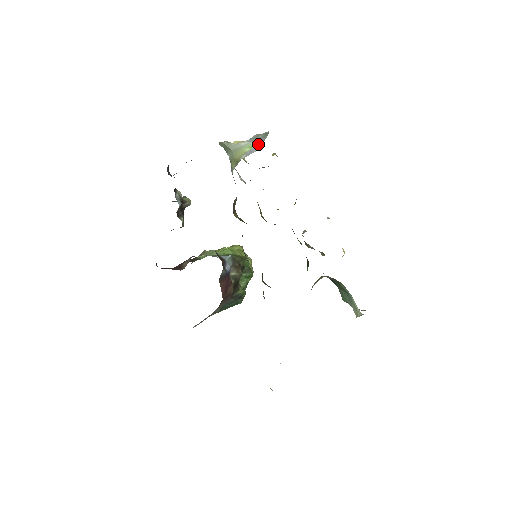
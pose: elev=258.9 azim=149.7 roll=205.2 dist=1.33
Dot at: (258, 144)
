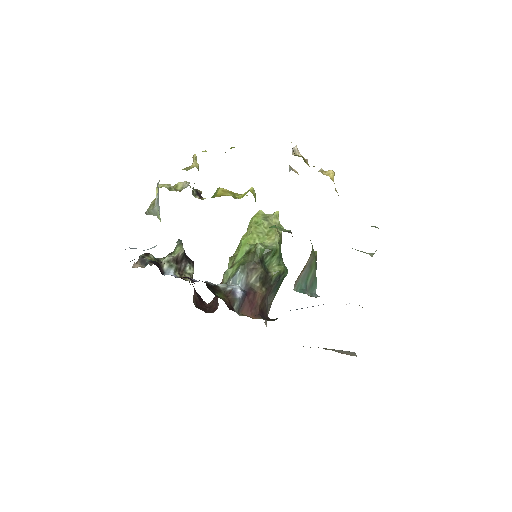
Dot at: (159, 213)
